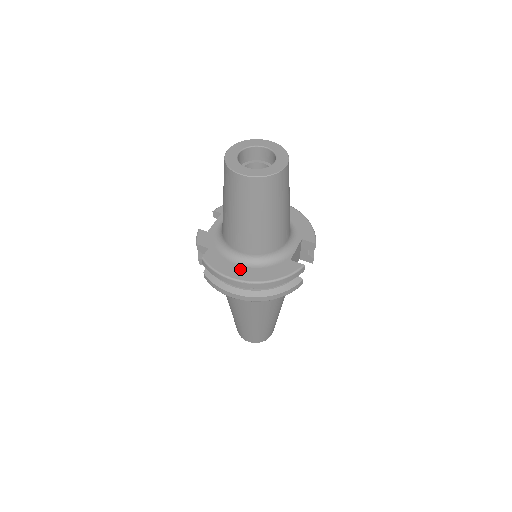
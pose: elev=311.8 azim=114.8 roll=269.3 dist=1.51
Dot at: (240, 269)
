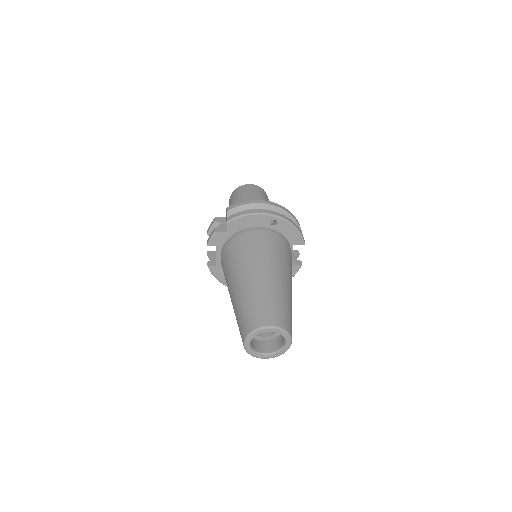
Dot at: occluded
